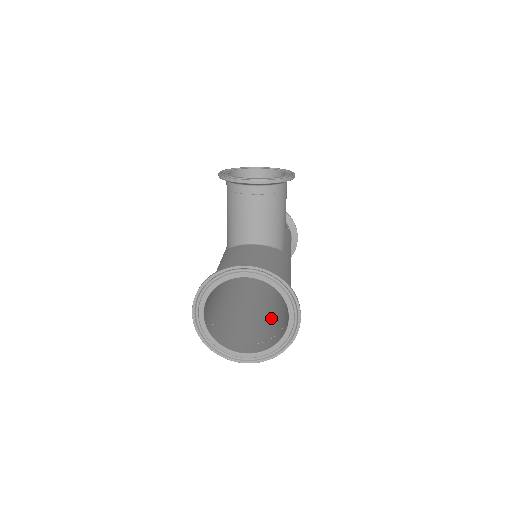
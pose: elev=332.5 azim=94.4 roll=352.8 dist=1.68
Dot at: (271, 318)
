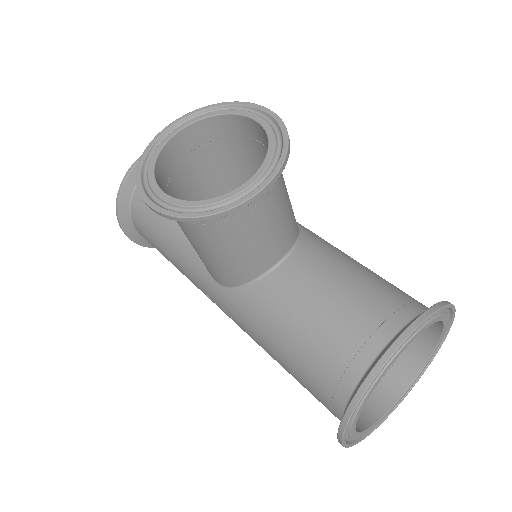
Dot at: occluded
